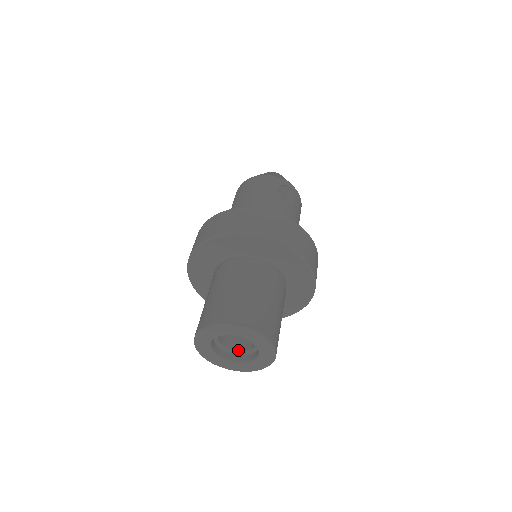
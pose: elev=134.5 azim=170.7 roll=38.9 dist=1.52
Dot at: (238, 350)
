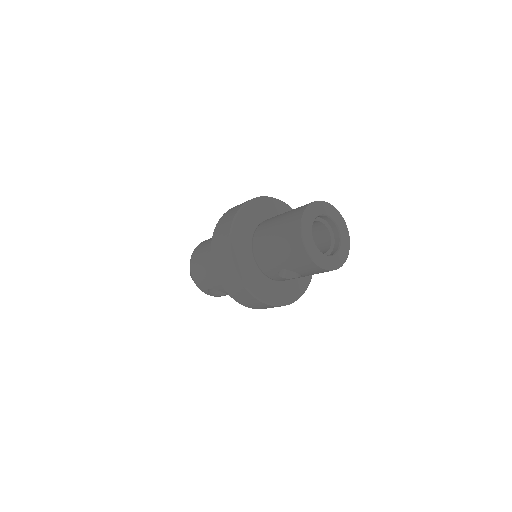
Dot at: (325, 253)
